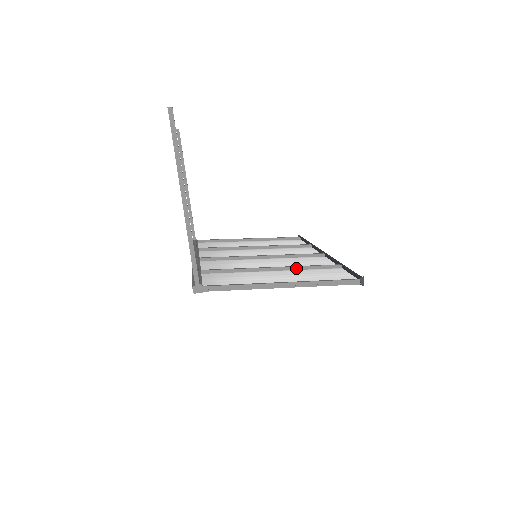
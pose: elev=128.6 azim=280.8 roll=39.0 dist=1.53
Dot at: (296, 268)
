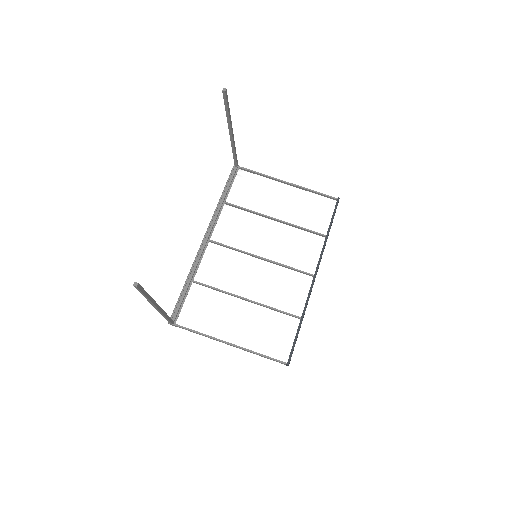
Dot at: (265, 307)
